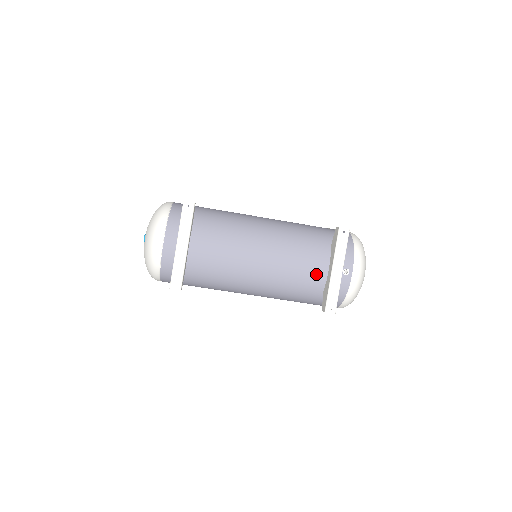
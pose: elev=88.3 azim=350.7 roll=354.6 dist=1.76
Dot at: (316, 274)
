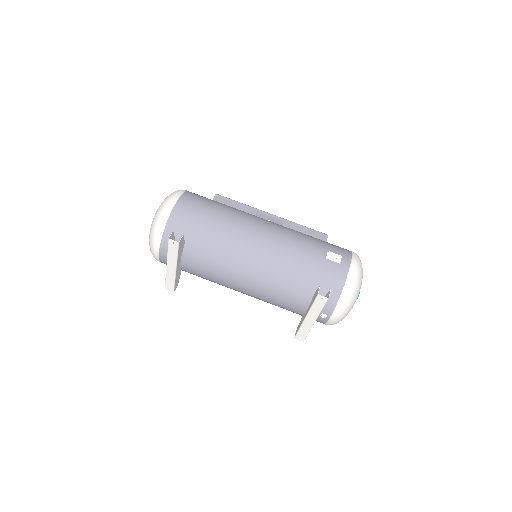
Dot at: (295, 308)
